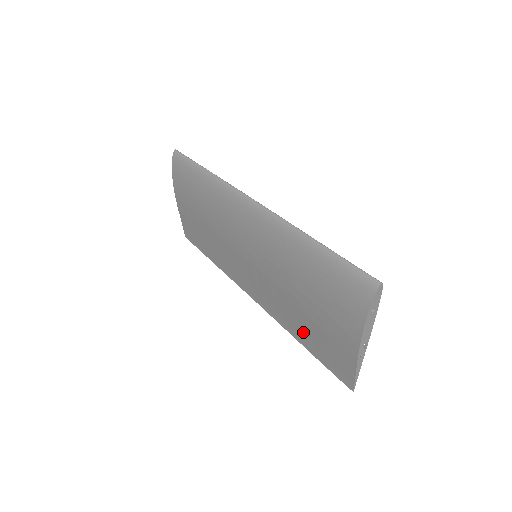
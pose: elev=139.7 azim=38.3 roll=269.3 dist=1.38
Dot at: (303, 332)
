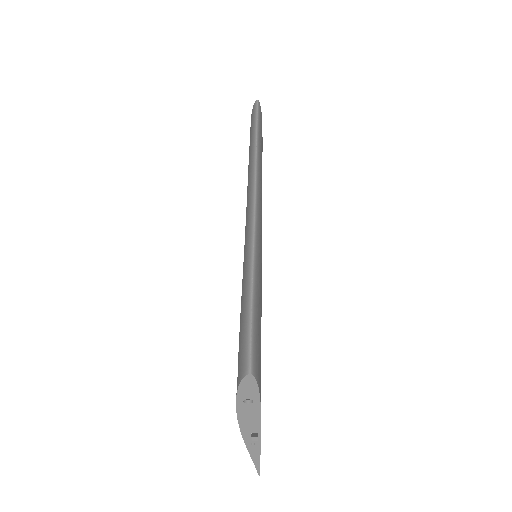
Dot at: occluded
